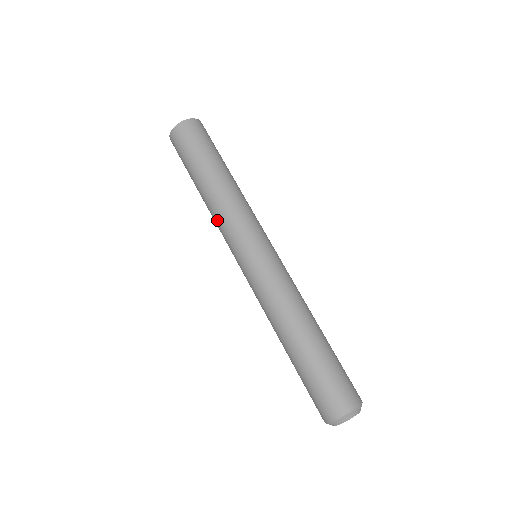
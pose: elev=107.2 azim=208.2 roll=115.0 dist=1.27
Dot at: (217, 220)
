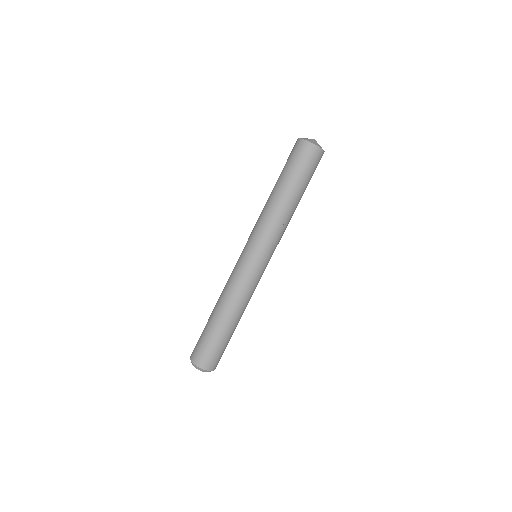
Dot at: (264, 219)
